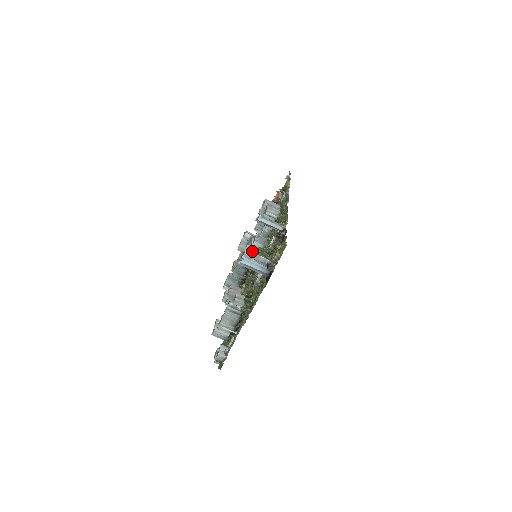
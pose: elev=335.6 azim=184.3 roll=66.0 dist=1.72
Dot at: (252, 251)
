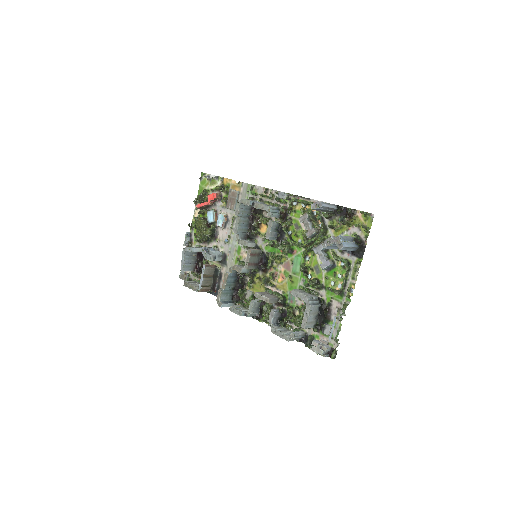
Dot at: (255, 252)
